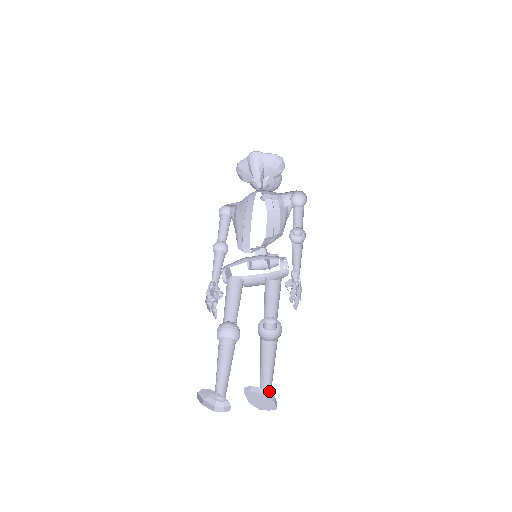
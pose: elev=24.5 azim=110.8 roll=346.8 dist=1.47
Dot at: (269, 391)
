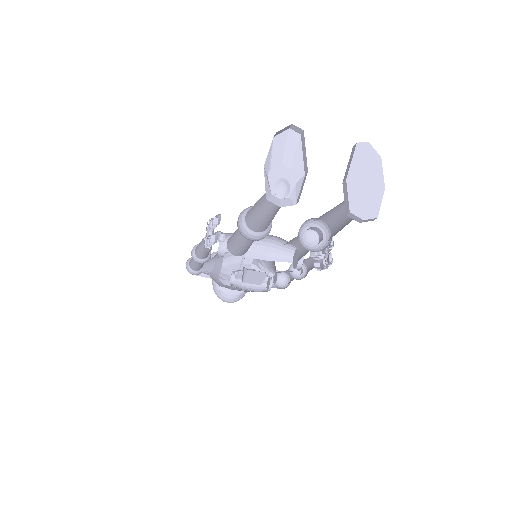
Dot at: occluded
